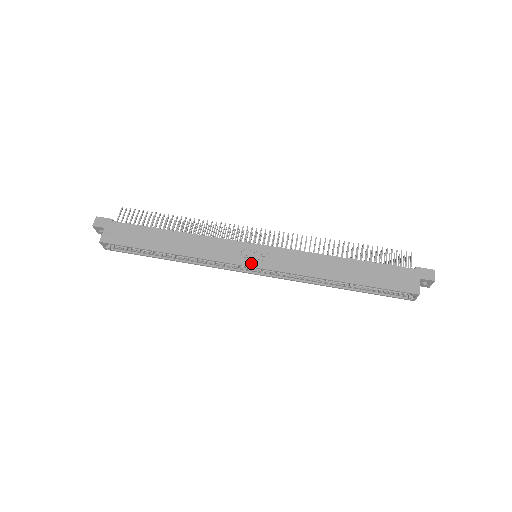
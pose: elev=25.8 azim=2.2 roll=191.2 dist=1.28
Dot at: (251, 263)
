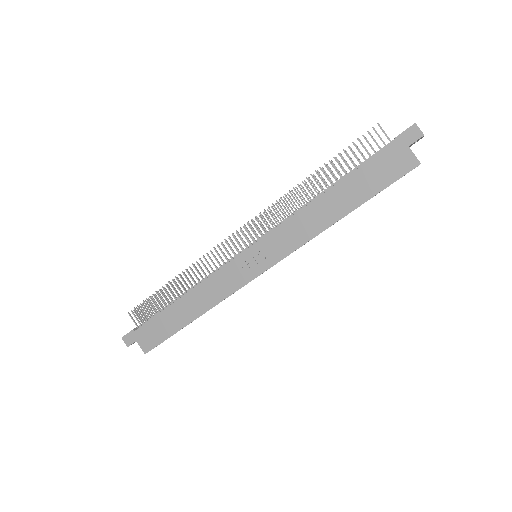
Dot at: (259, 270)
